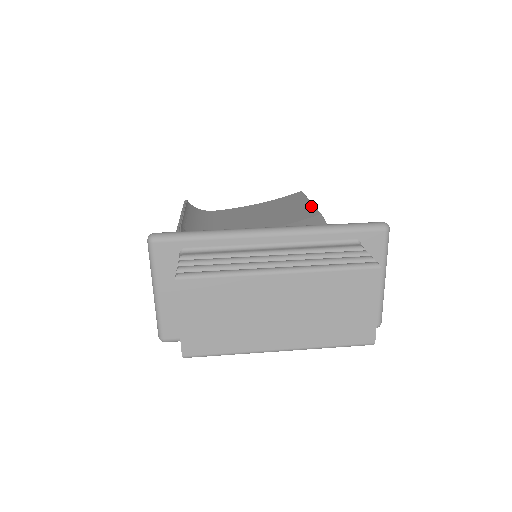
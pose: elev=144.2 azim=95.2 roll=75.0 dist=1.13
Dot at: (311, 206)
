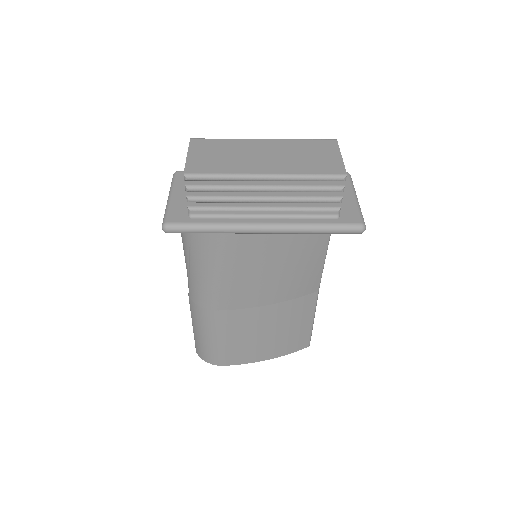
Dot at: occluded
